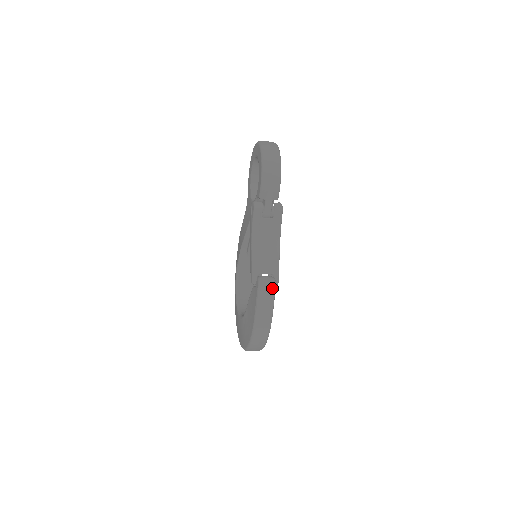
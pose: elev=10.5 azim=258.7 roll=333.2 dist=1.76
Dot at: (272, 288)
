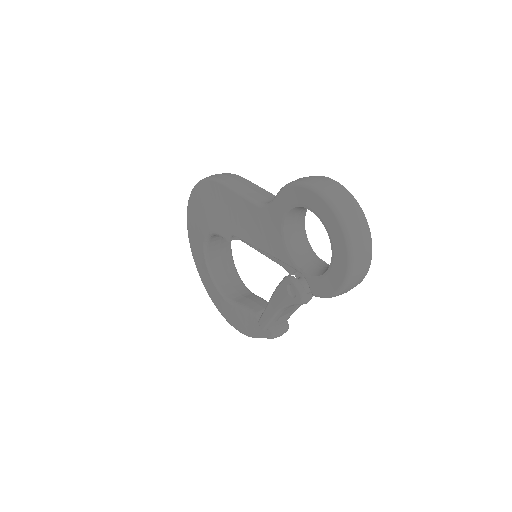
Dot at: occluded
